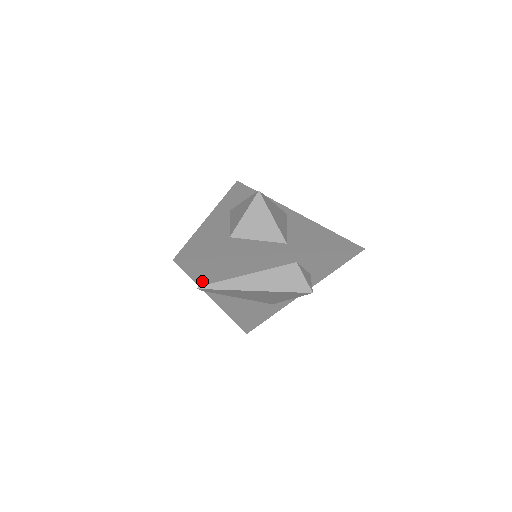
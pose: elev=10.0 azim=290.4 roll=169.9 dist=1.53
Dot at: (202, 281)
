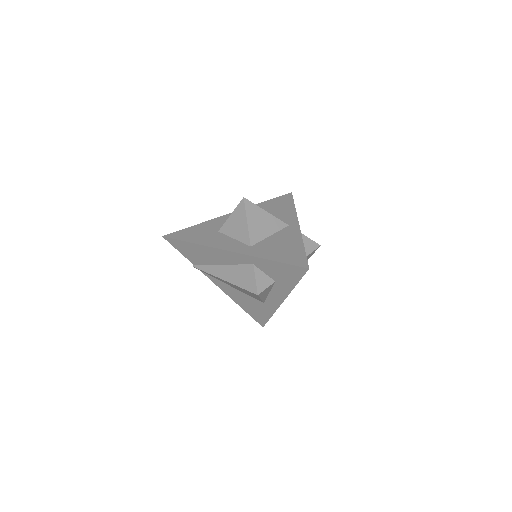
Dot at: (193, 261)
